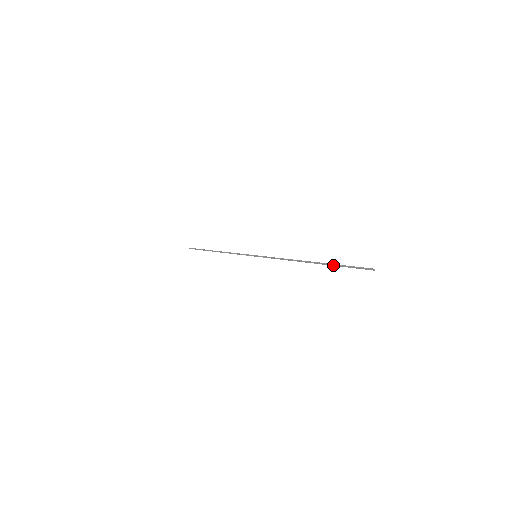
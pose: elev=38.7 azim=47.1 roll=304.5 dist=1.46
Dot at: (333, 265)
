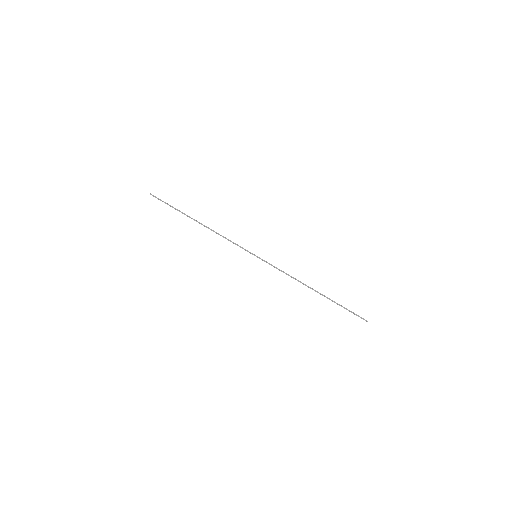
Dot at: (336, 303)
